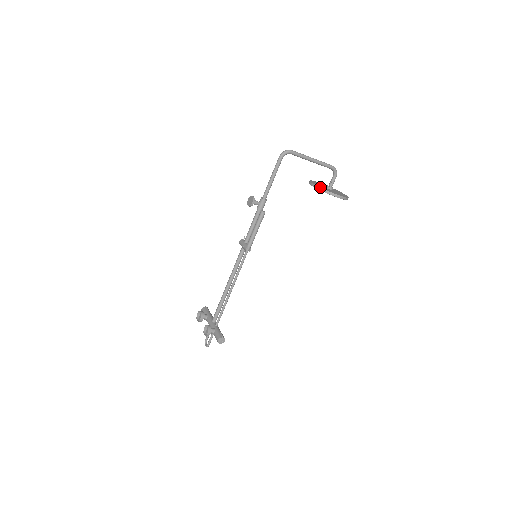
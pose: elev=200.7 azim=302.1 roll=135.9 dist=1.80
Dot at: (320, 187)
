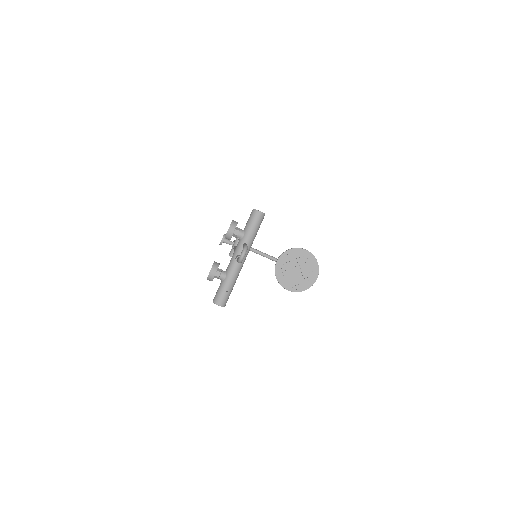
Dot at: (283, 252)
